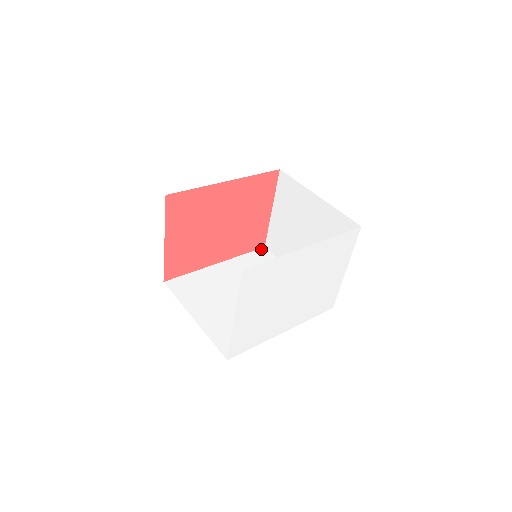
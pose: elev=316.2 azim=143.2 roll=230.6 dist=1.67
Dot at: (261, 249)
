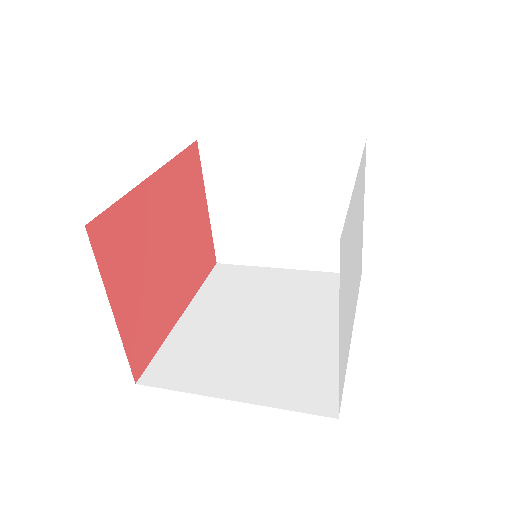
Dot at: (215, 267)
